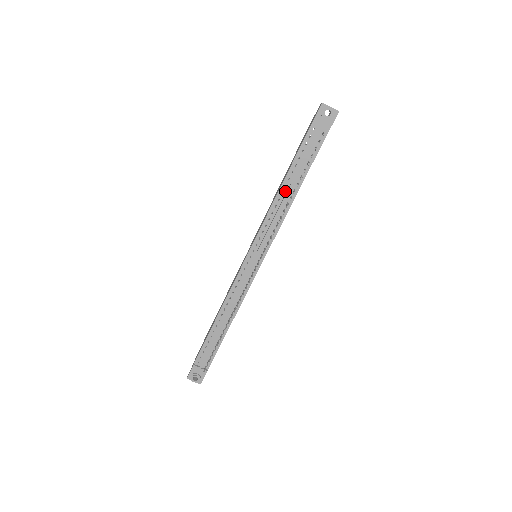
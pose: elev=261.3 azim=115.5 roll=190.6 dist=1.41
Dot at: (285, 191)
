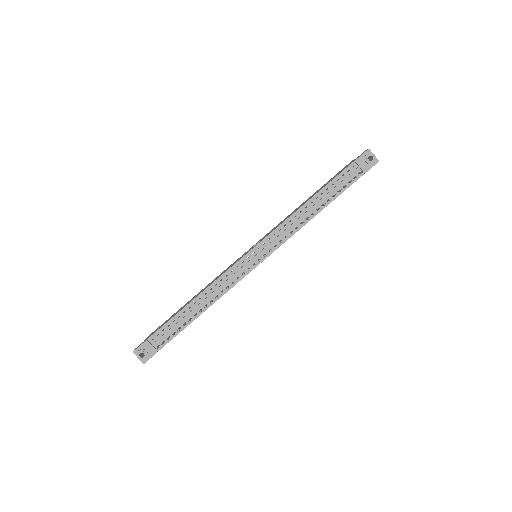
Dot at: (309, 207)
